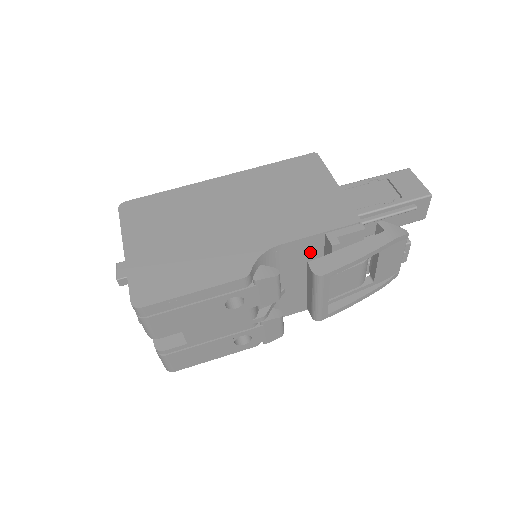
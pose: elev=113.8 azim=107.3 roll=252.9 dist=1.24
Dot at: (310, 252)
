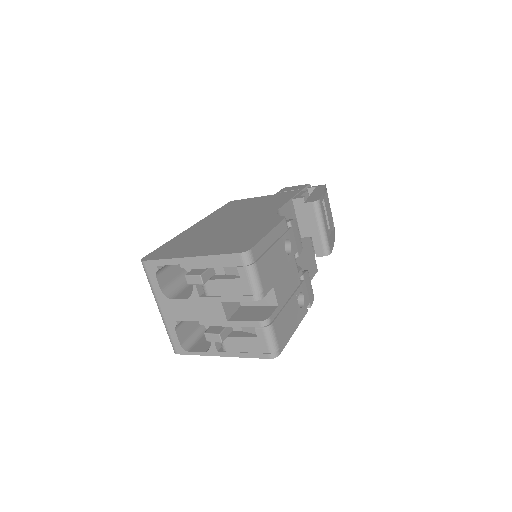
Dot at: occluded
